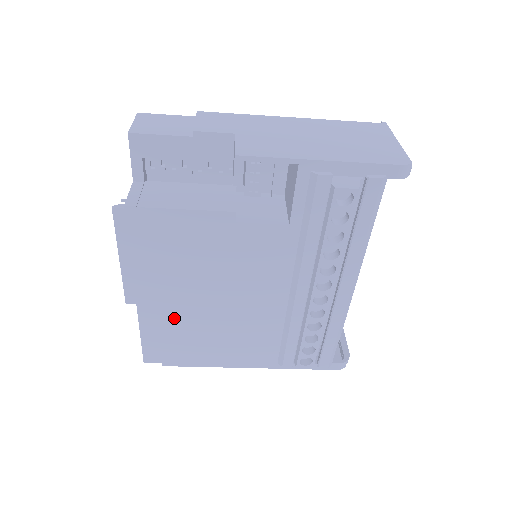
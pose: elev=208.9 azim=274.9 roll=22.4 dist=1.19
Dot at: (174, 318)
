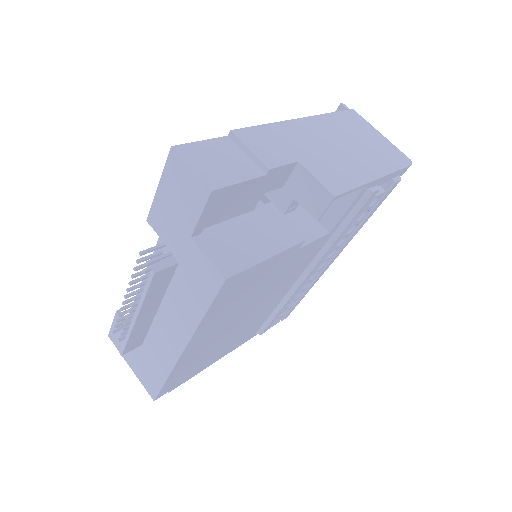
Dot at: (204, 349)
